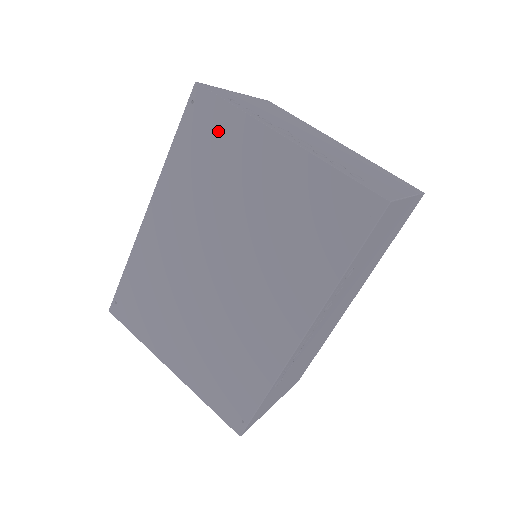
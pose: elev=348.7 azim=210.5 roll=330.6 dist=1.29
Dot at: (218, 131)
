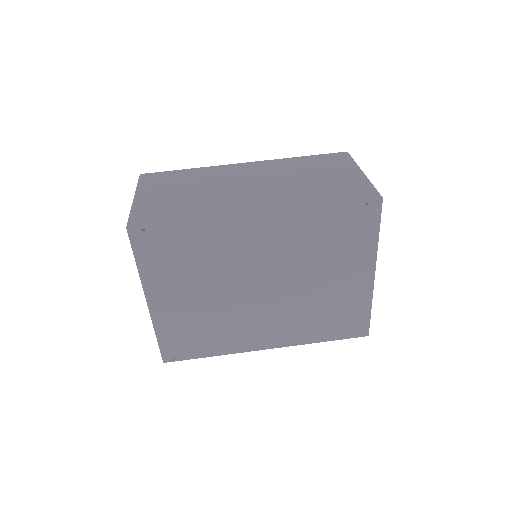
Dot at: (357, 235)
